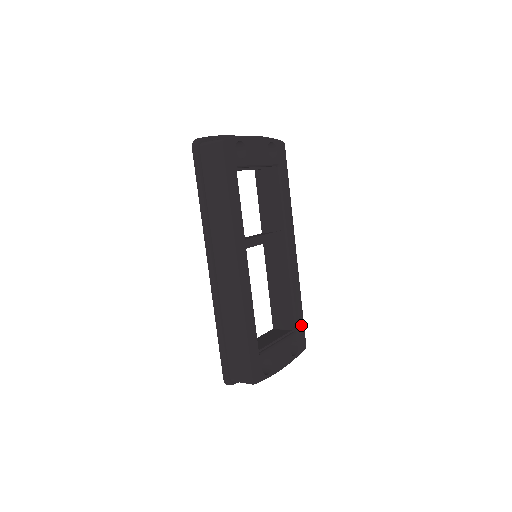
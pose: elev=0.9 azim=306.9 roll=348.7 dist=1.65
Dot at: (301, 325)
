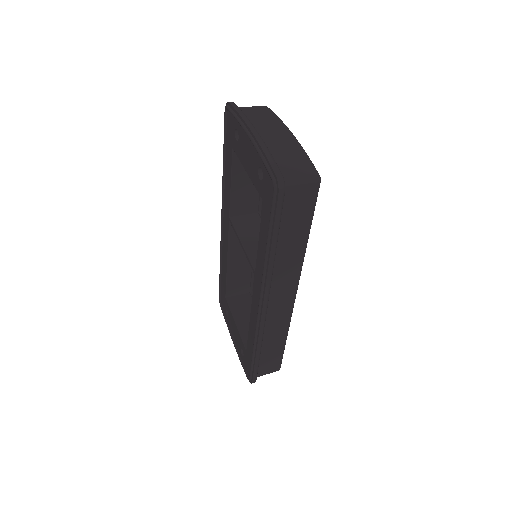
Dot at: occluded
